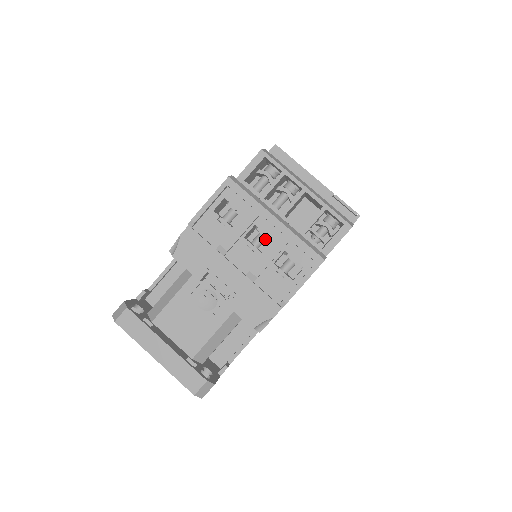
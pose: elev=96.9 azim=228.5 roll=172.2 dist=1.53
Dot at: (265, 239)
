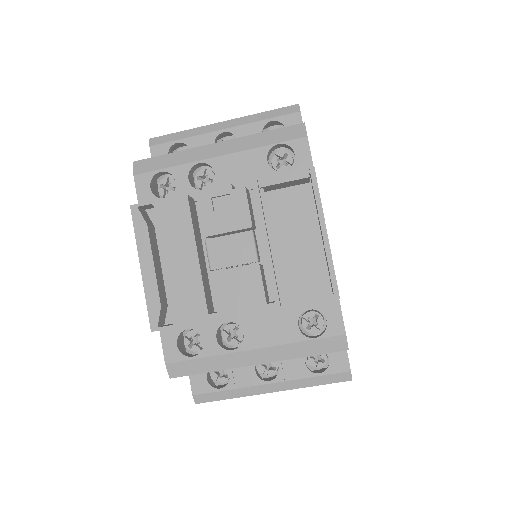
Dot at: occluded
